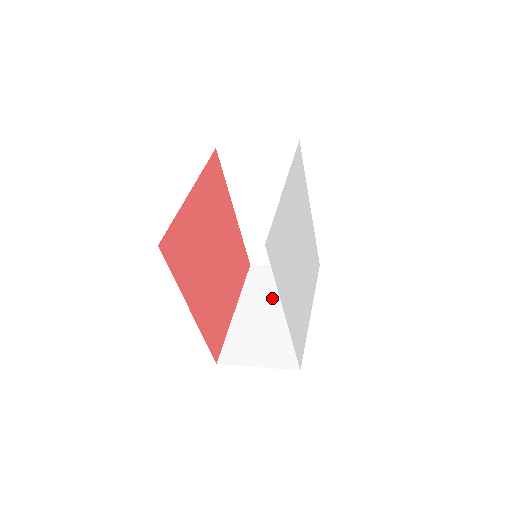
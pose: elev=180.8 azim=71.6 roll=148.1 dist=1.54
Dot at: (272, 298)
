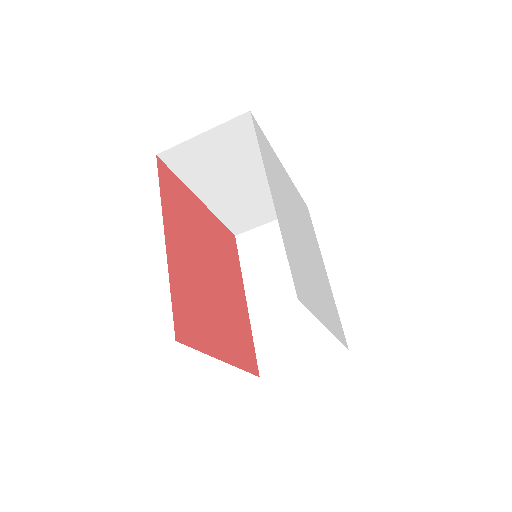
Dot at: occluded
